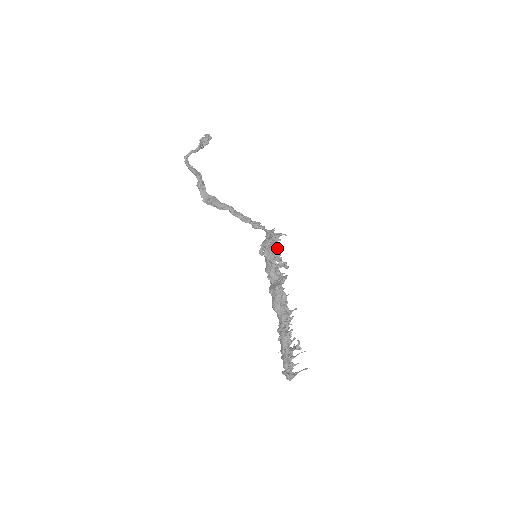
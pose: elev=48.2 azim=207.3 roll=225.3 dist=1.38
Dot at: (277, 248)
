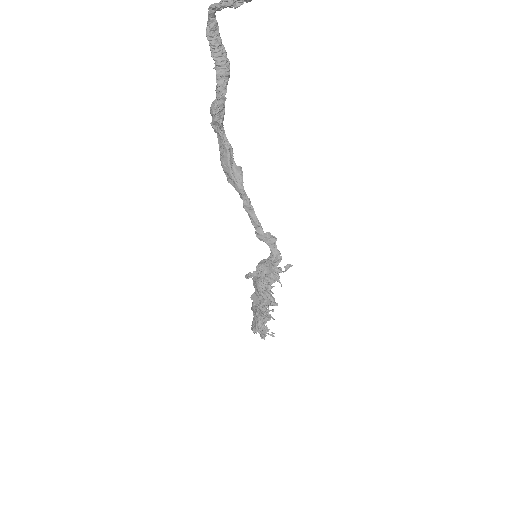
Dot at: occluded
